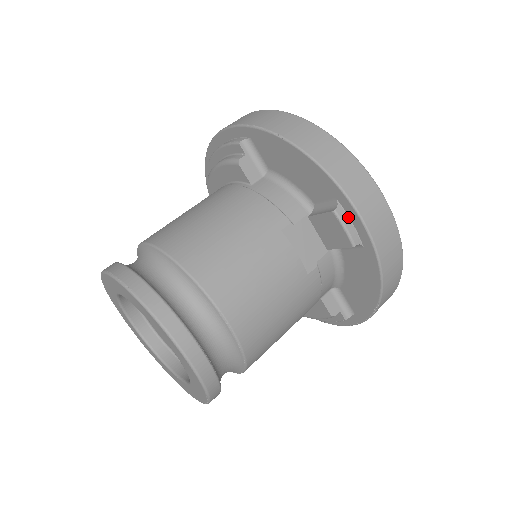
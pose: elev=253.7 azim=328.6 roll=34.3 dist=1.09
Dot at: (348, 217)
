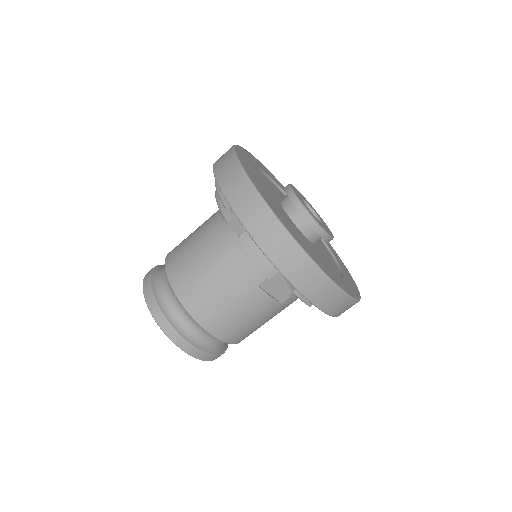
Dot at: occluded
